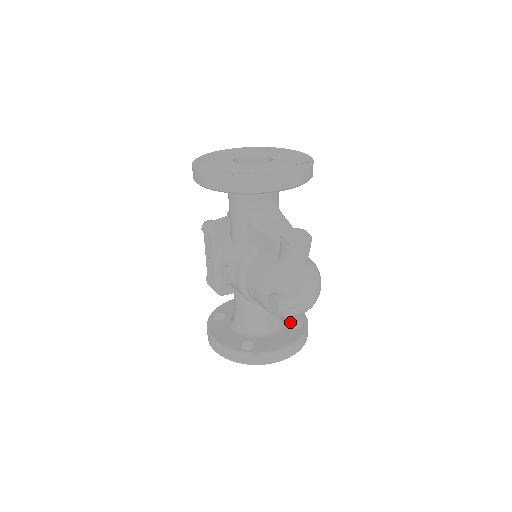
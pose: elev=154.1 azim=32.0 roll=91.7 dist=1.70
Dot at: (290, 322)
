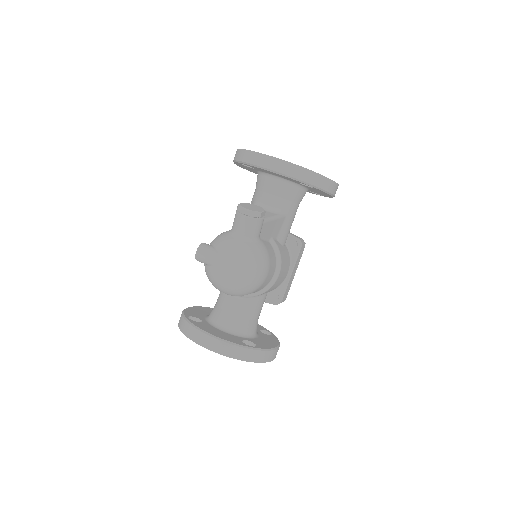
Dot at: (249, 340)
